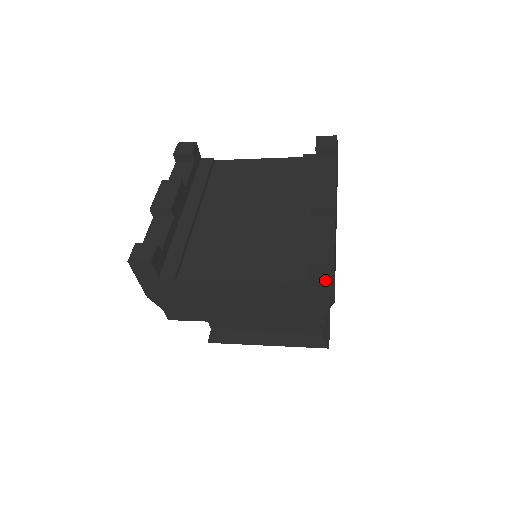
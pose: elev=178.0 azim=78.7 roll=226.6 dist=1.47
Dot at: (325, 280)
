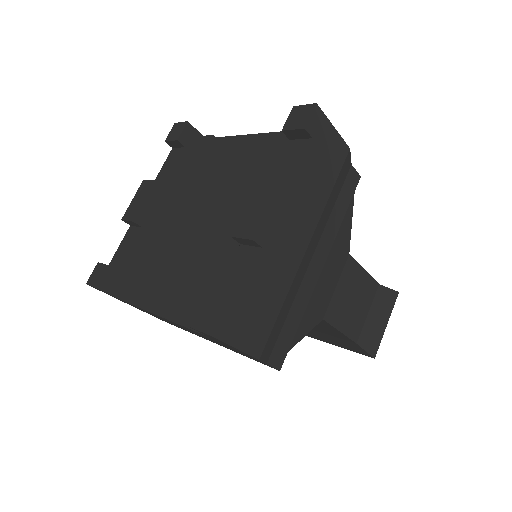
Dot at: occluded
